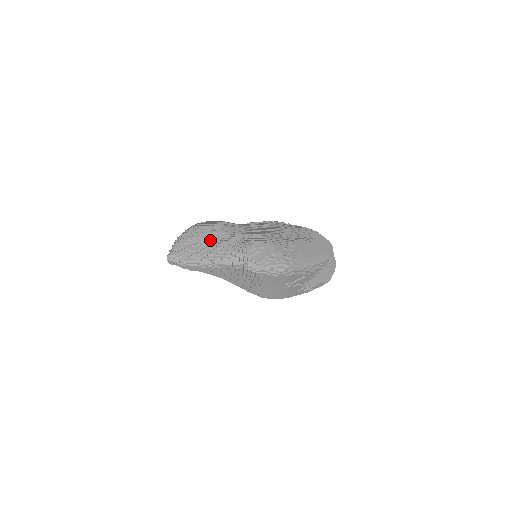
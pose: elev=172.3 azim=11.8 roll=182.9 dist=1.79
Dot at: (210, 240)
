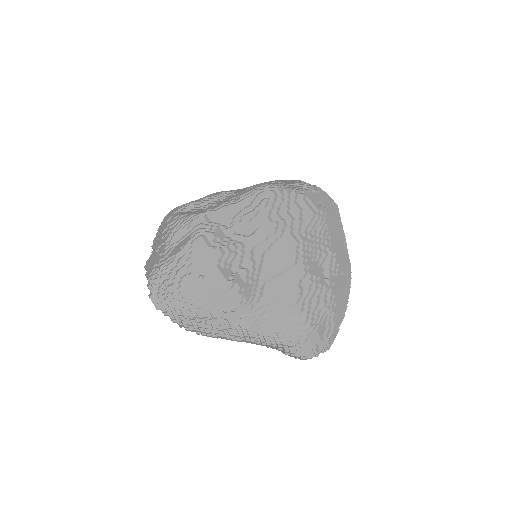
Dot at: (229, 320)
